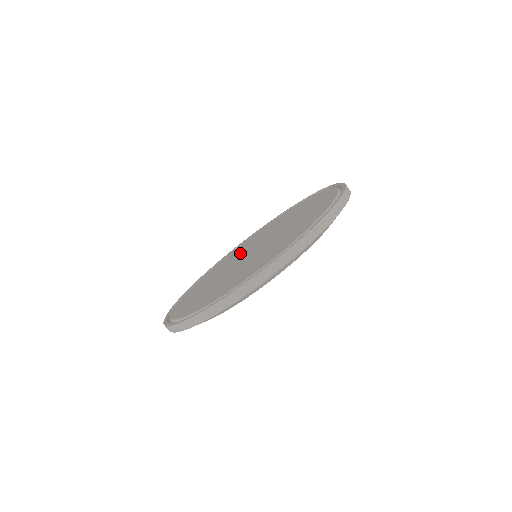
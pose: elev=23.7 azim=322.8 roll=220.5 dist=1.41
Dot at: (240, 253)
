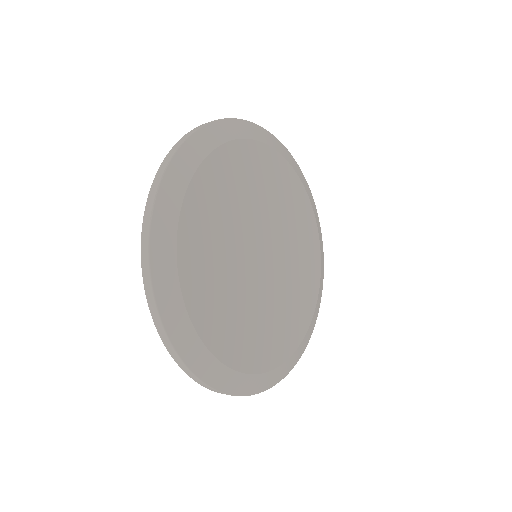
Dot at: occluded
